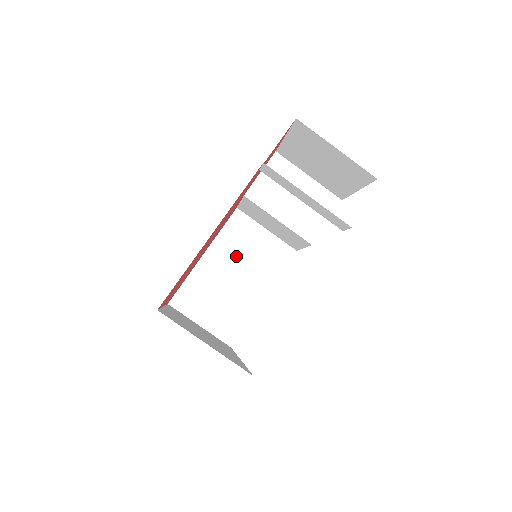
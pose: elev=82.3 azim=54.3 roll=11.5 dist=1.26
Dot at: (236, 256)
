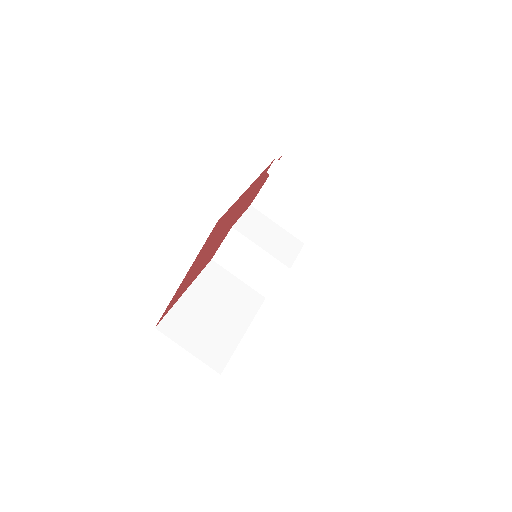
Dot at: (215, 295)
